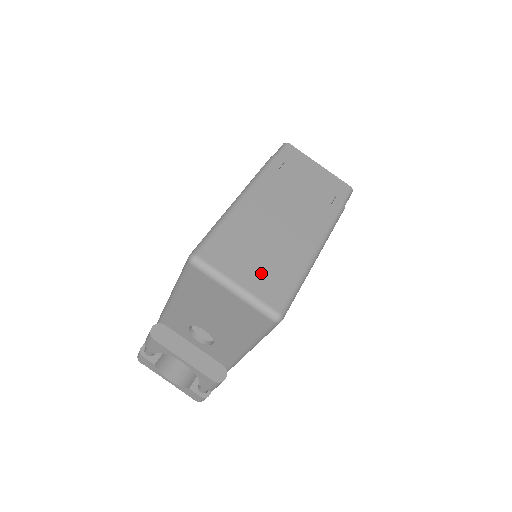
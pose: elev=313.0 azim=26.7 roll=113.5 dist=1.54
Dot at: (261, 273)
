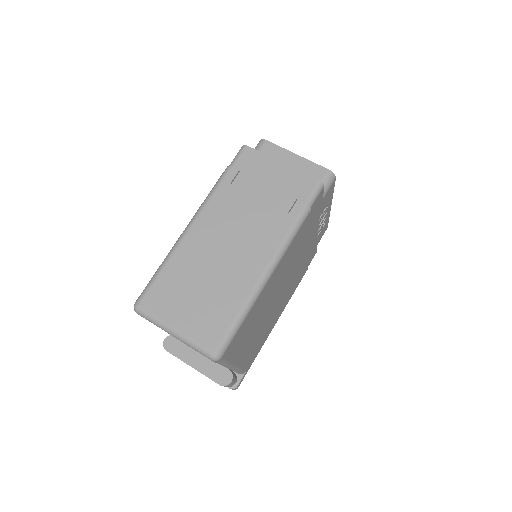
Dot at: (199, 312)
